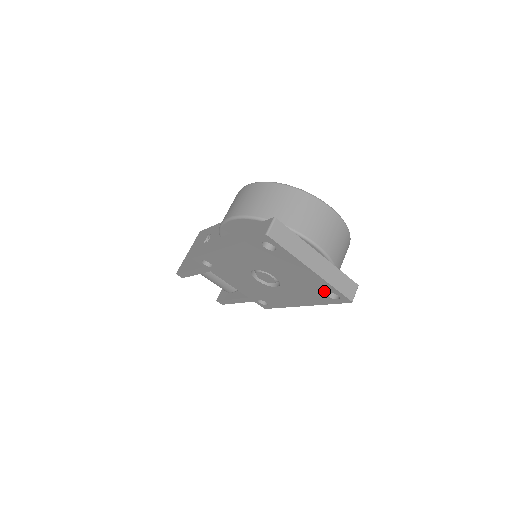
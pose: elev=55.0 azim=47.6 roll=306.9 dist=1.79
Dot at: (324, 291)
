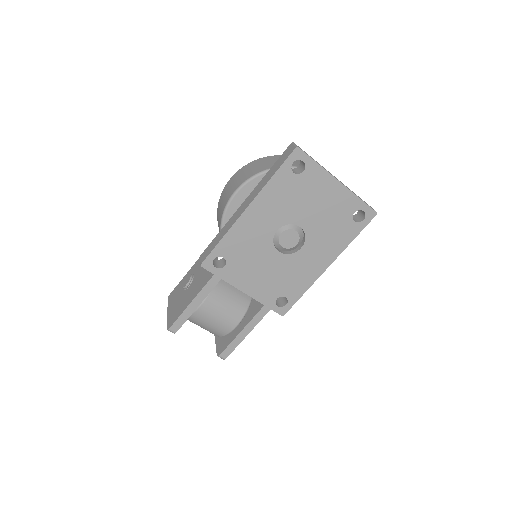
Dot at: (350, 214)
